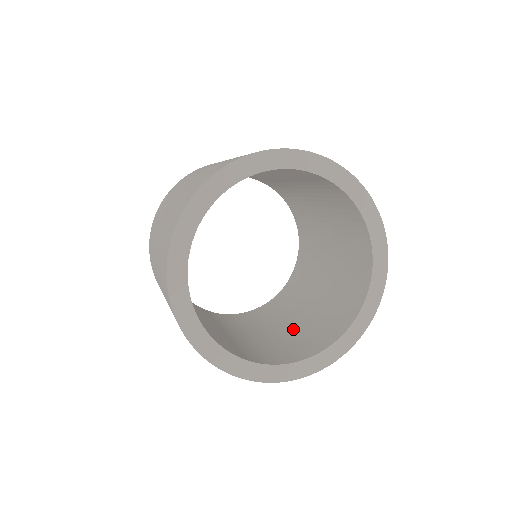
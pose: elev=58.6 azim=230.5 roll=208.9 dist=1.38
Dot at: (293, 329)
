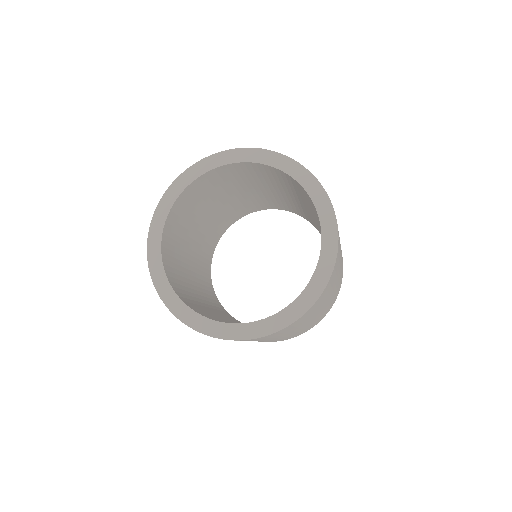
Dot at: occluded
